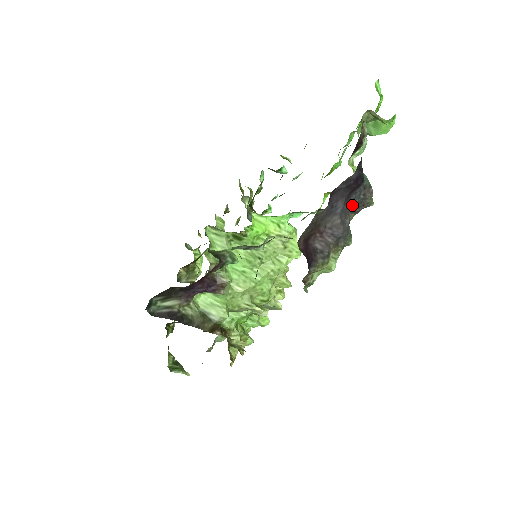
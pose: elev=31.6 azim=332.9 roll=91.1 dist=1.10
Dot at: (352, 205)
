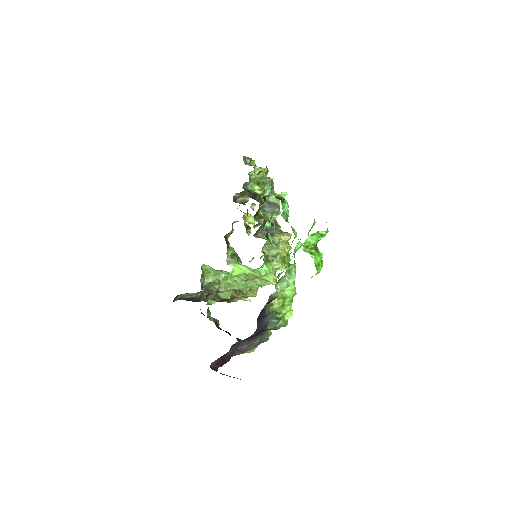
Dot at: occluded
